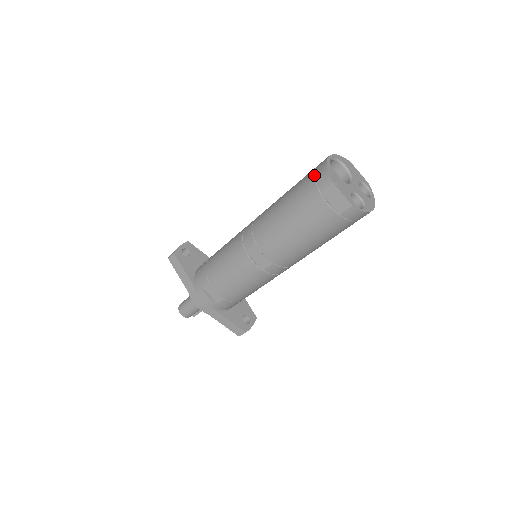
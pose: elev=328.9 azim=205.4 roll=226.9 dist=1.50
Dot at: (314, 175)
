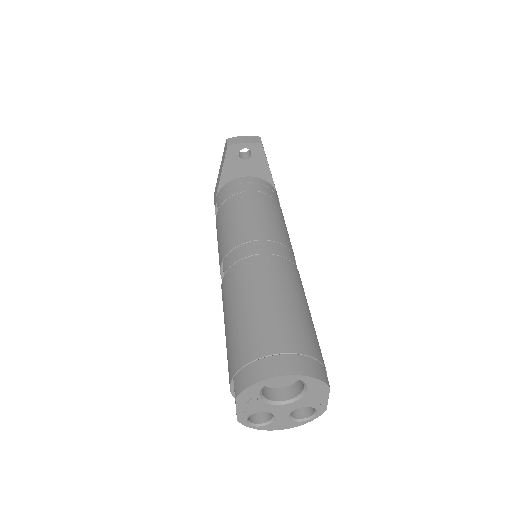
Dot at: (254, 360)
